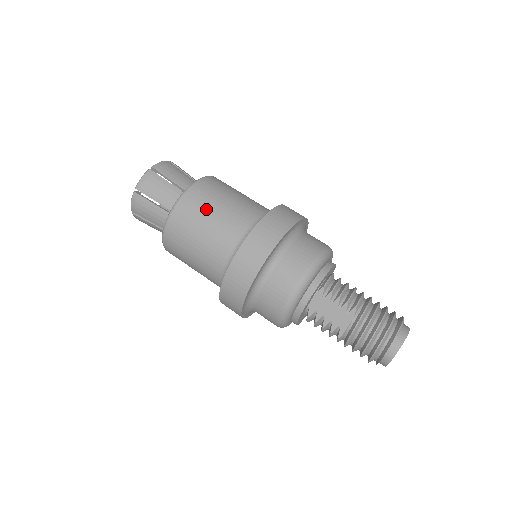
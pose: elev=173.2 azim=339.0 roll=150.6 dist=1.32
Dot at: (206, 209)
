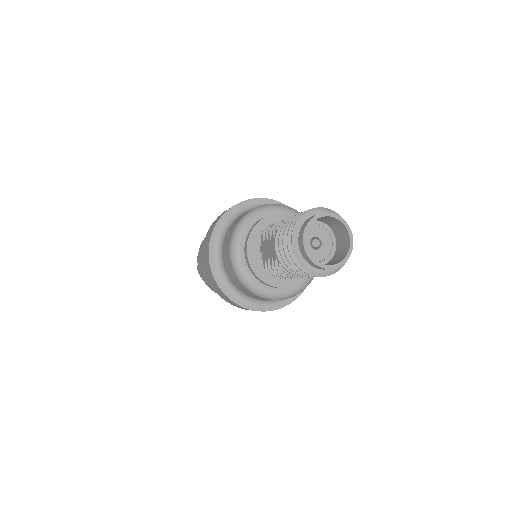
Dot at: occluded
